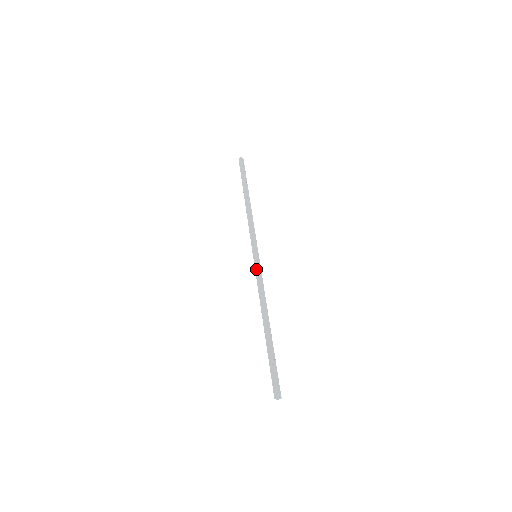
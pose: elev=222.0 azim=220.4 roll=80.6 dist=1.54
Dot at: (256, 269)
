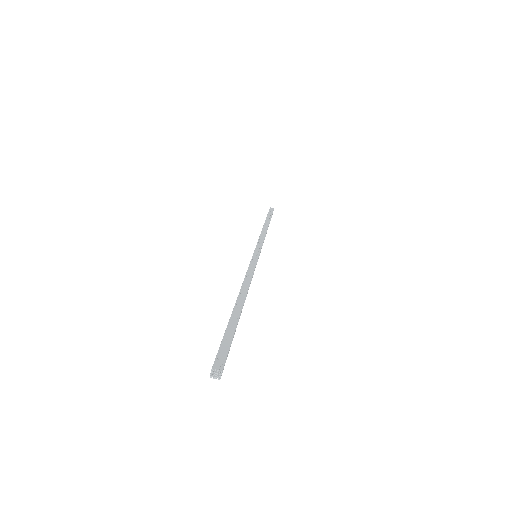
Dot at: occluded
